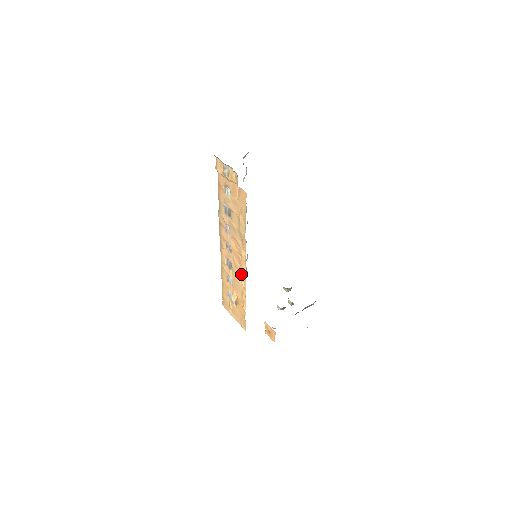
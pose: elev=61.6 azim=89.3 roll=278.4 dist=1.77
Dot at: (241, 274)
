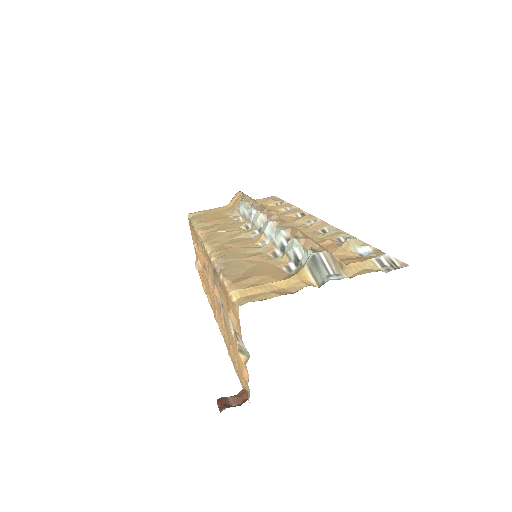
Dot at: (212, 304)
